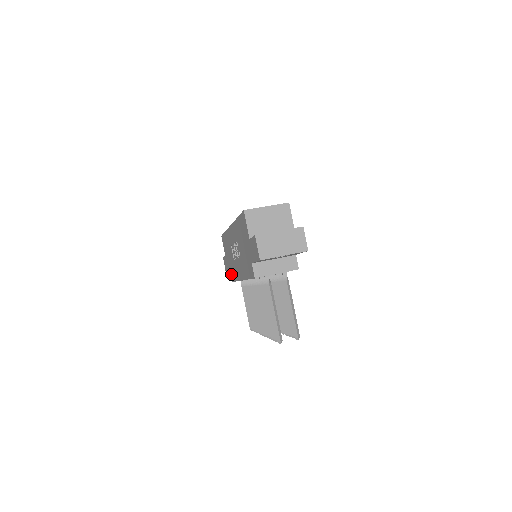
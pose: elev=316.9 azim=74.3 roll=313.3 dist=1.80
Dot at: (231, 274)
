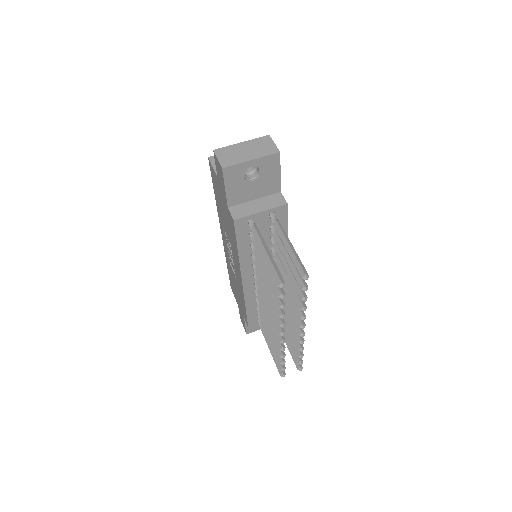
Dot at: (244, 314)
